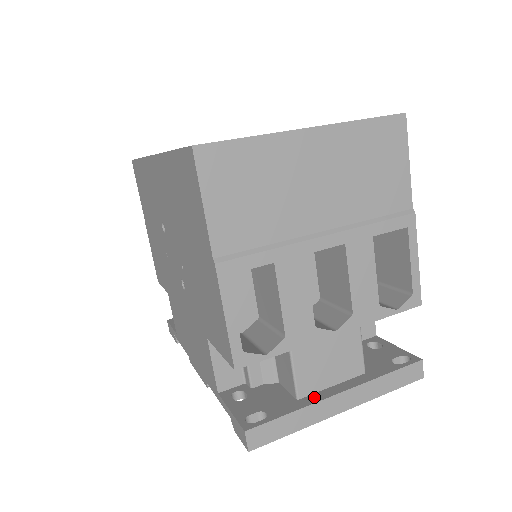
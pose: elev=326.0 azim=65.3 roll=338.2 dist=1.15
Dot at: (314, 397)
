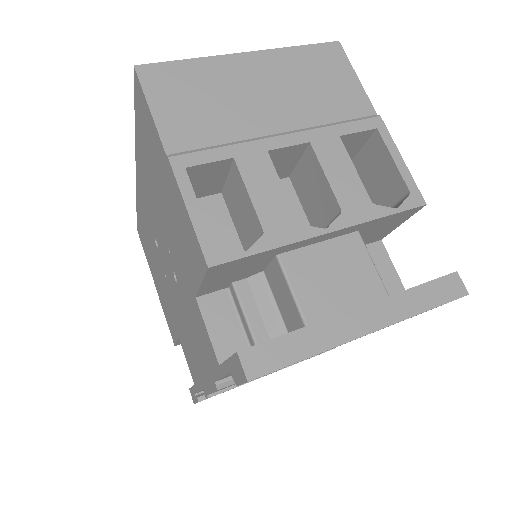
Dot at: (326, 319)
